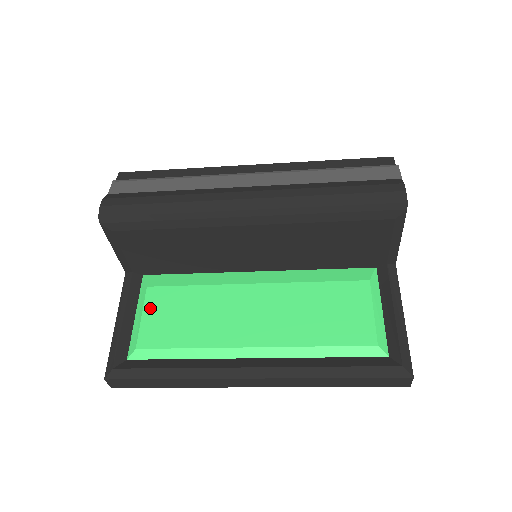
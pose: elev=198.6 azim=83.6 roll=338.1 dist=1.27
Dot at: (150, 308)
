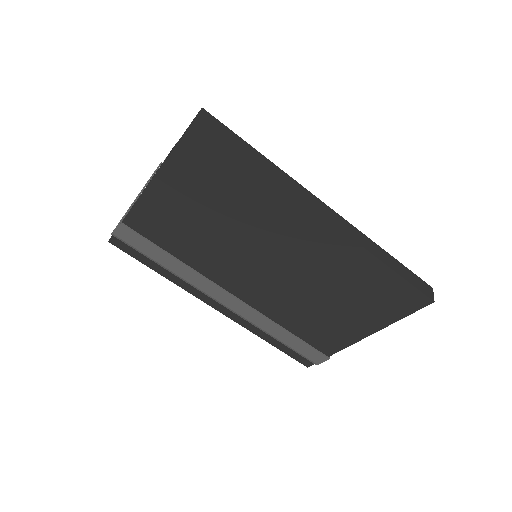
Dot at: occluded
